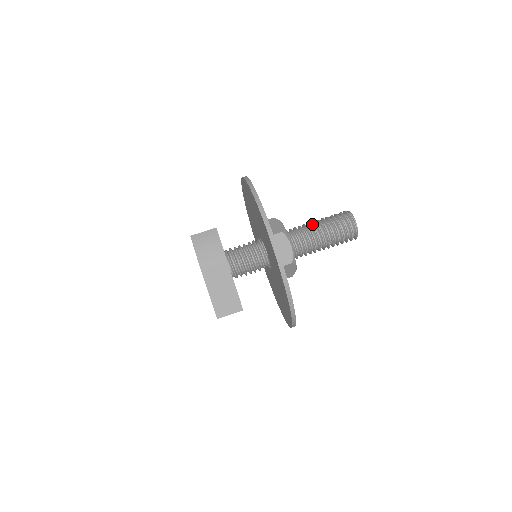
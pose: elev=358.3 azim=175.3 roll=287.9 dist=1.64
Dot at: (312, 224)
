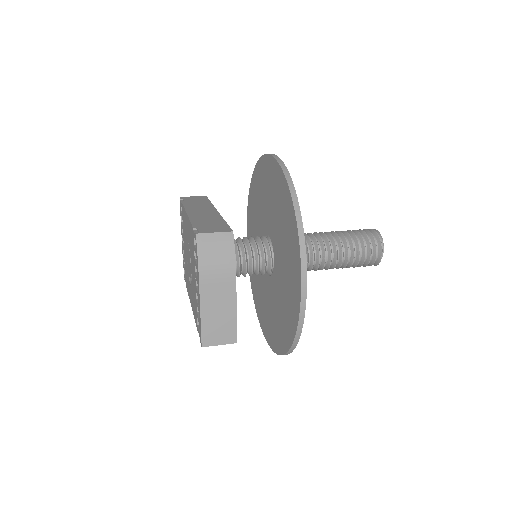
Dot at: (333, 236)
